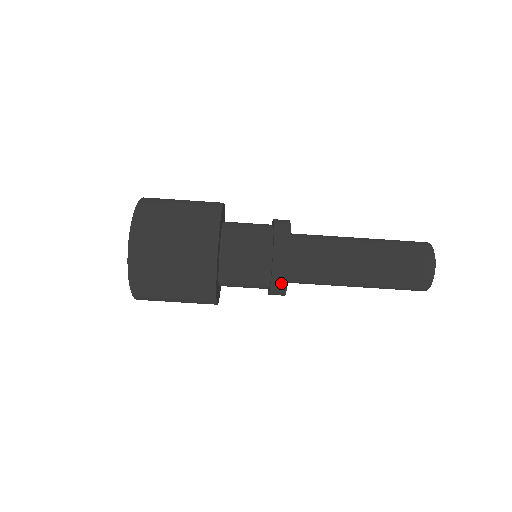
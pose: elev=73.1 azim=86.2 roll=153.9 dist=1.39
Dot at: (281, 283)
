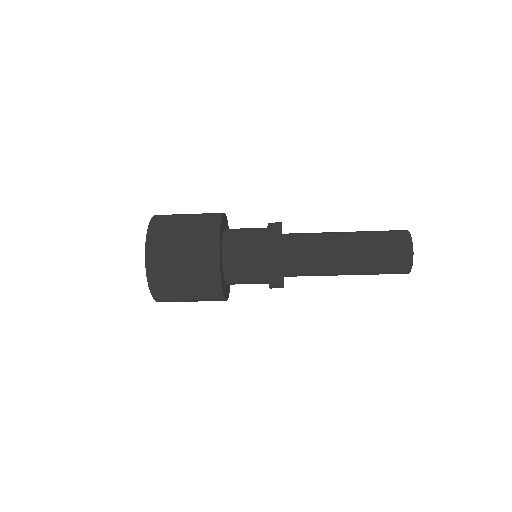
Dot at: occluded
